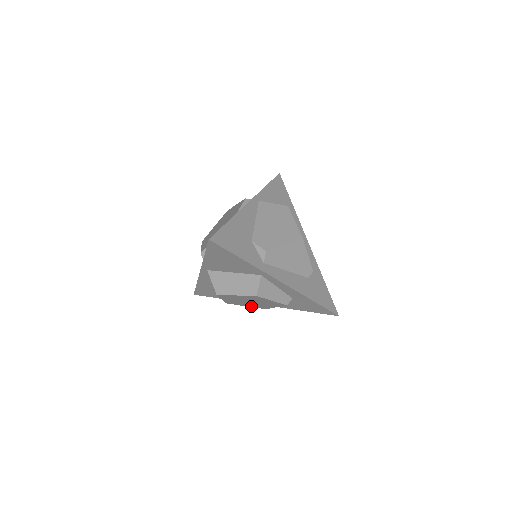
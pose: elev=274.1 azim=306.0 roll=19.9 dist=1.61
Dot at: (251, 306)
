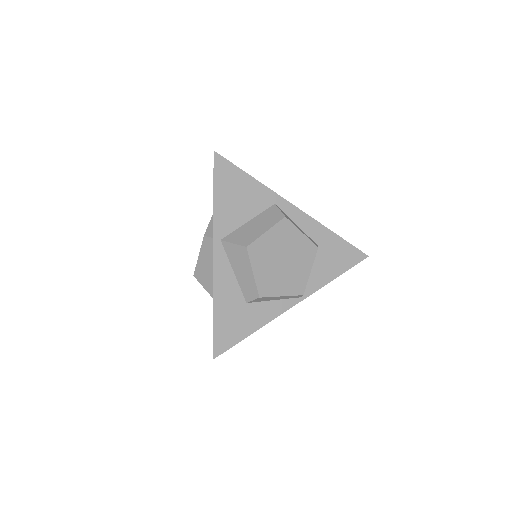
Dot at: (287, 291)
